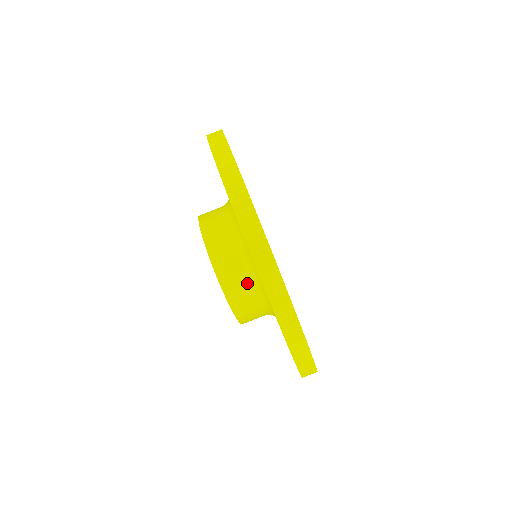
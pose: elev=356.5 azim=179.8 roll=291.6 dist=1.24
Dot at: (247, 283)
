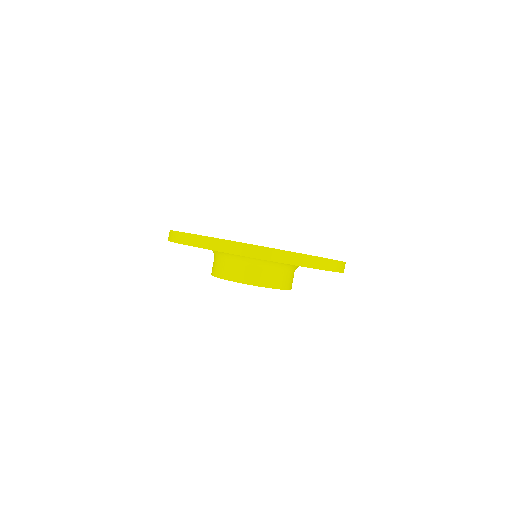
Dot at: (225, 262)
